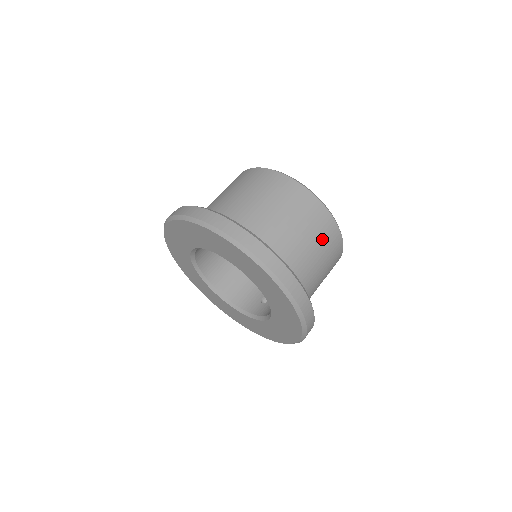
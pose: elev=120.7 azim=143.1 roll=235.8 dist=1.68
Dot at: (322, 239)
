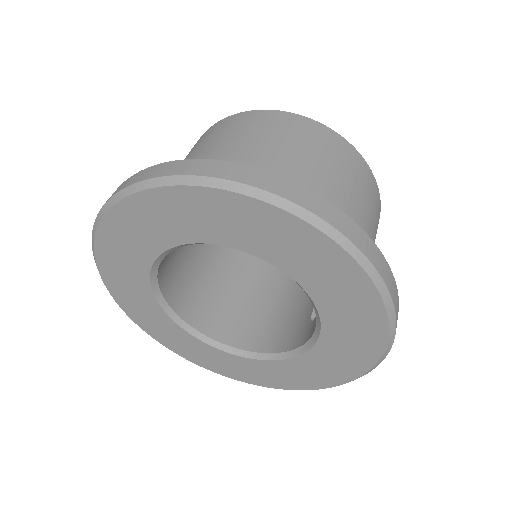
Dot at: (307, 144)
